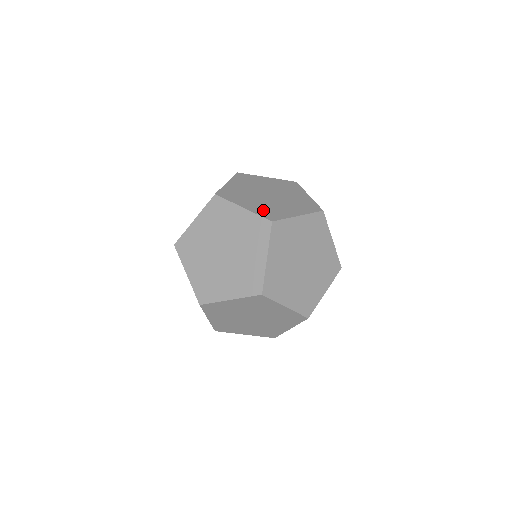
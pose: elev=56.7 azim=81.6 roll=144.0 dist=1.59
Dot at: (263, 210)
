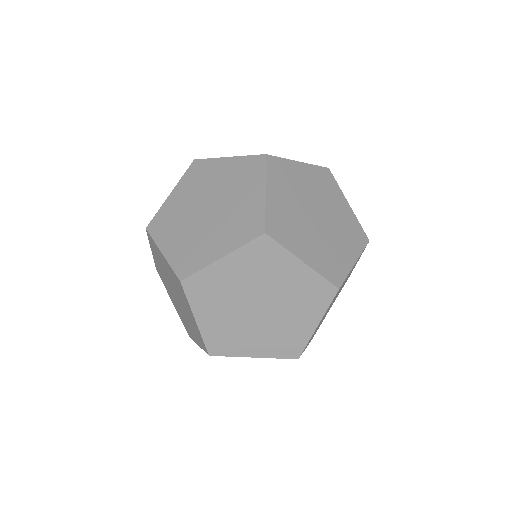
Dot at: occluded
